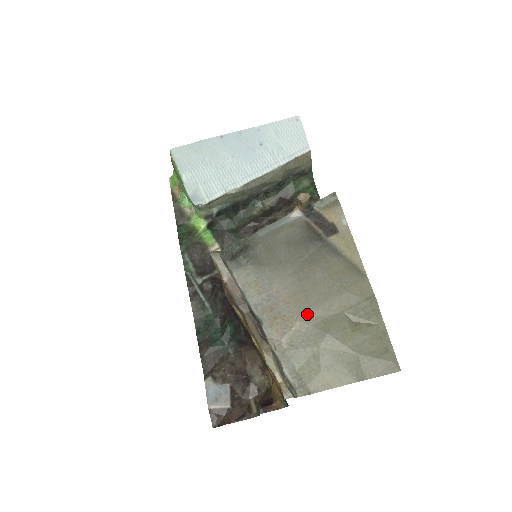
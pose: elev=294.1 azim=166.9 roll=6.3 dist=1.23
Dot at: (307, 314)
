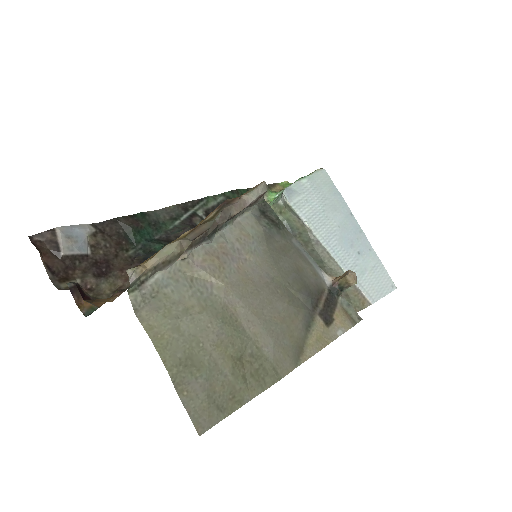
Dot at: (235, 294)
